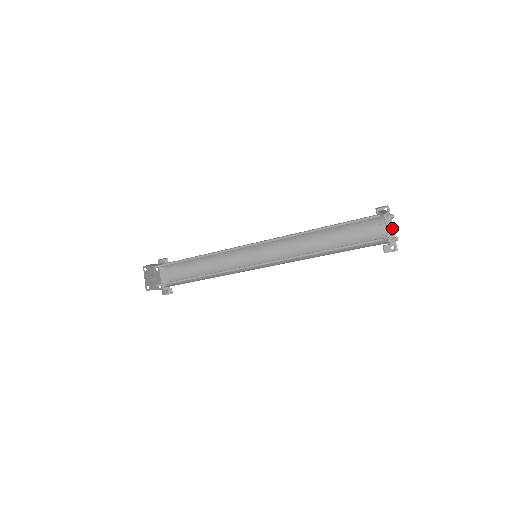
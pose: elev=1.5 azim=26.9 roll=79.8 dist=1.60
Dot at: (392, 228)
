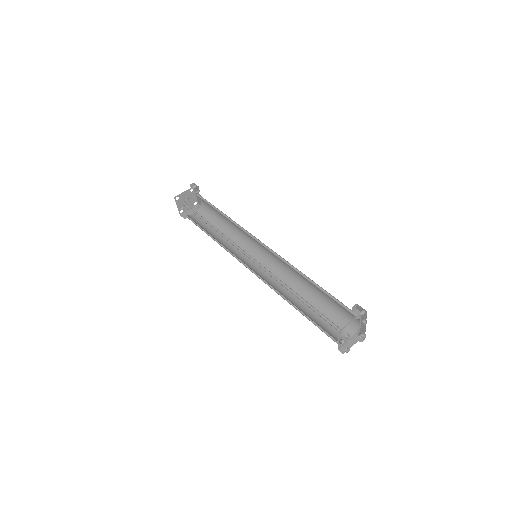
Dot at: (365, 325)
